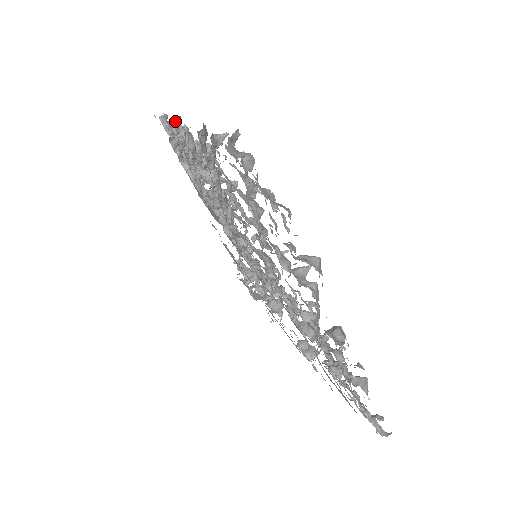
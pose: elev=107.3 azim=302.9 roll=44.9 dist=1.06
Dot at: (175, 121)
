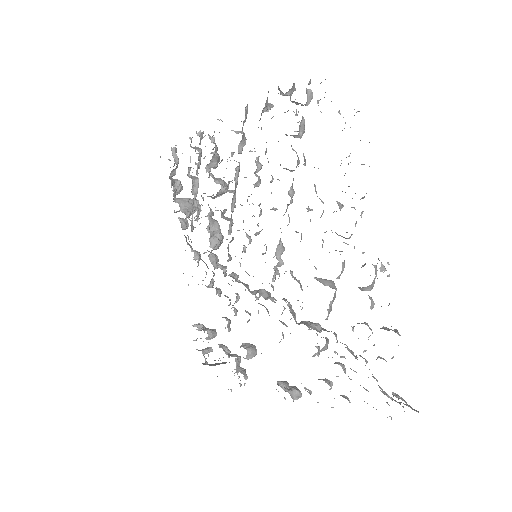
Dot at: (200, 133)
